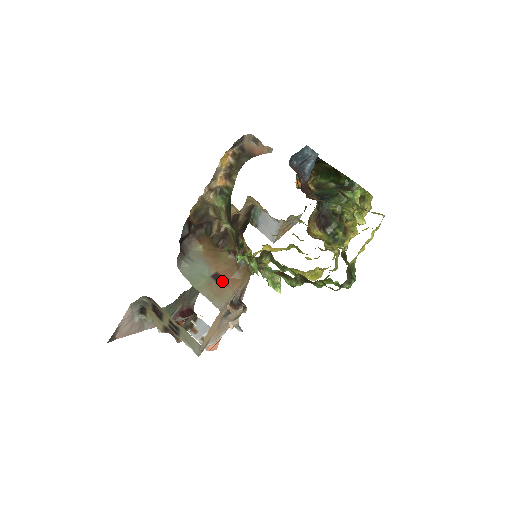
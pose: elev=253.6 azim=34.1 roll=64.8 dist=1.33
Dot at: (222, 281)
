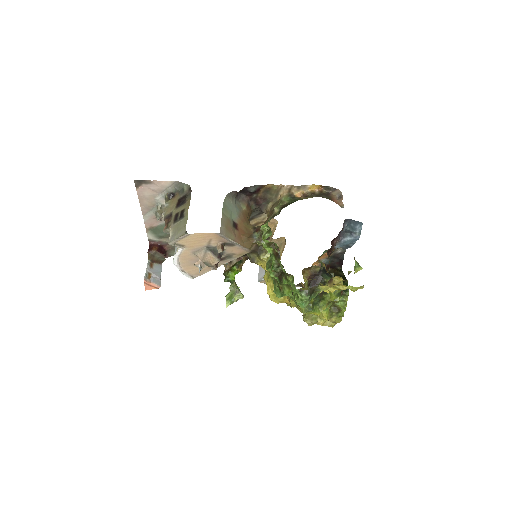
Dot at: (235, 230)
